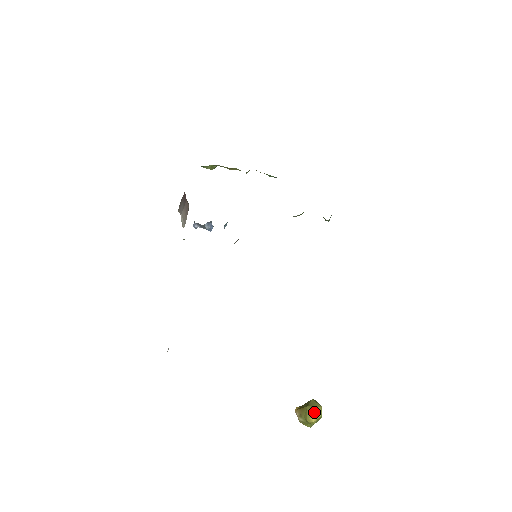
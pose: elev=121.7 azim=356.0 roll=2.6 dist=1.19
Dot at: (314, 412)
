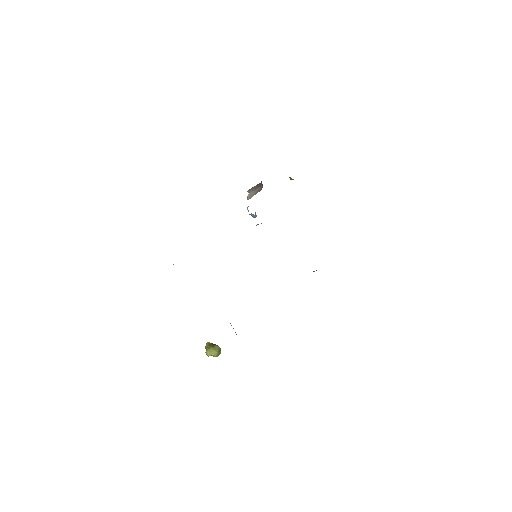
Dot at: (212, 352)
